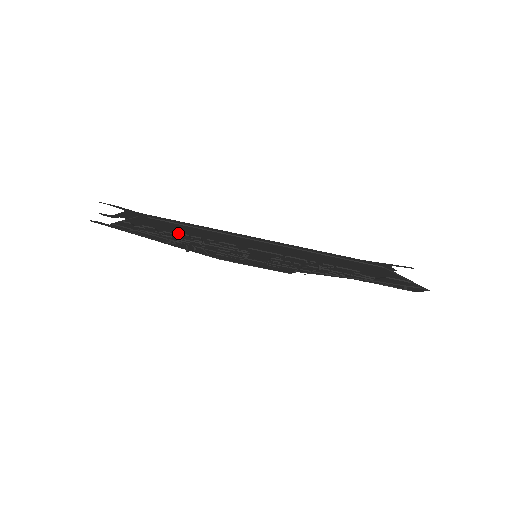
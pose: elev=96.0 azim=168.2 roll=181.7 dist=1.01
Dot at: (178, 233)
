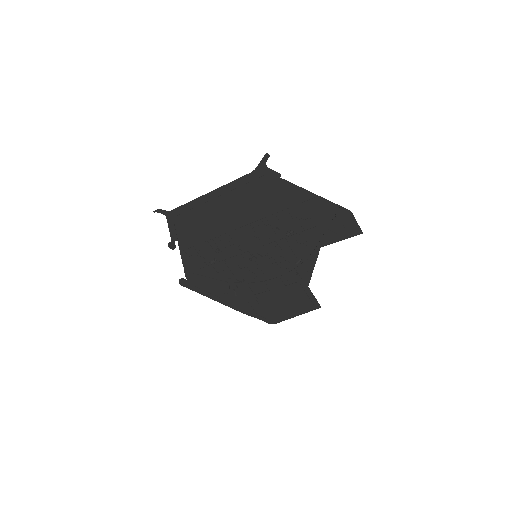
Dot at: (203, 243)
